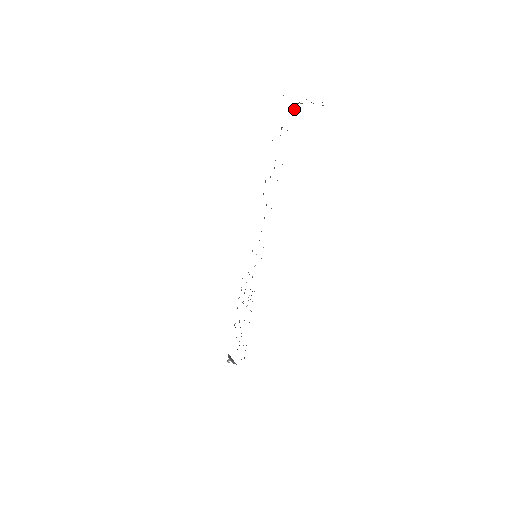
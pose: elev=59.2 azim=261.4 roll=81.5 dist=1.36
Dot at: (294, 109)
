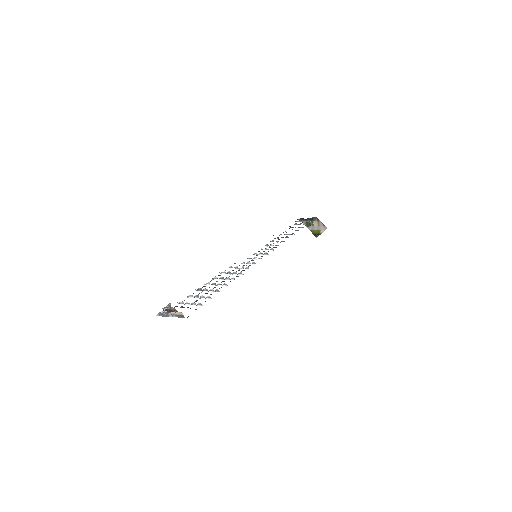
Dot at: (309, 224)
